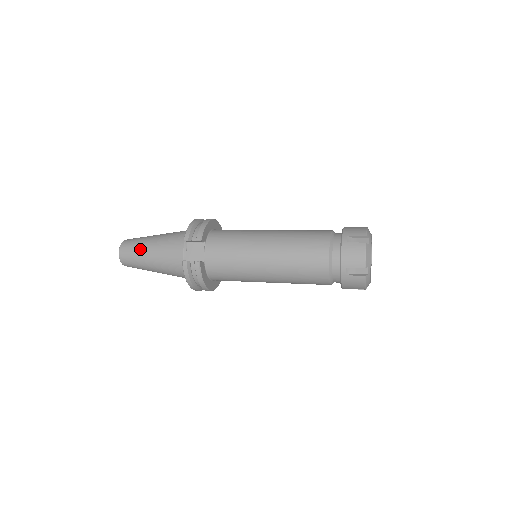
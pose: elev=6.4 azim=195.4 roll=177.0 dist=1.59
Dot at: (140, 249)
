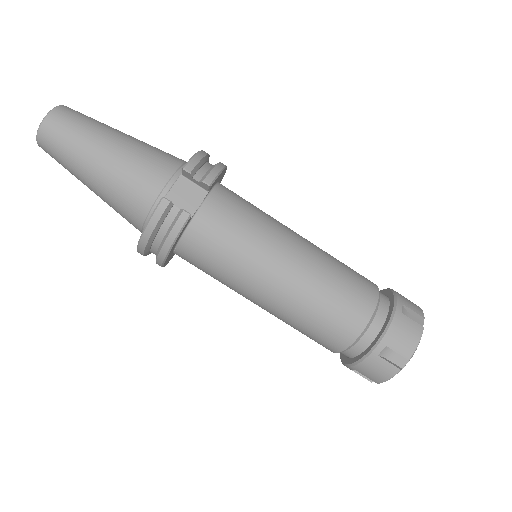
Dot at: (90, 135)
